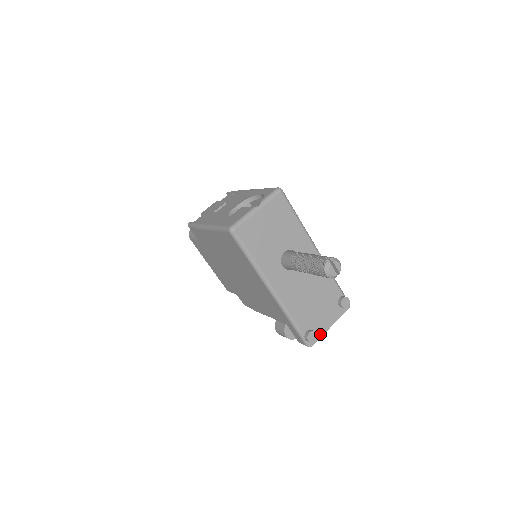
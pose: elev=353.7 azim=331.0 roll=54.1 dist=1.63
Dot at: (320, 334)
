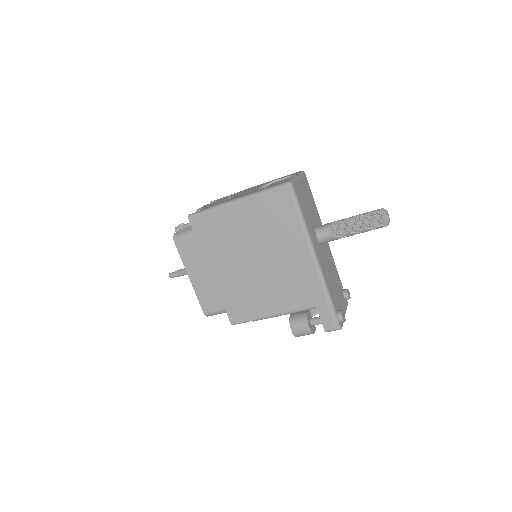
Dot at: occluded
